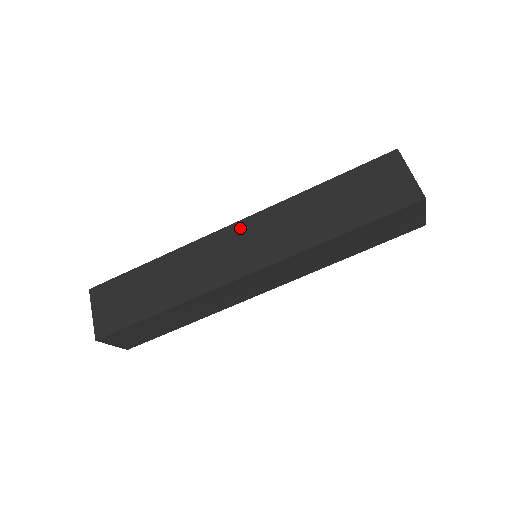
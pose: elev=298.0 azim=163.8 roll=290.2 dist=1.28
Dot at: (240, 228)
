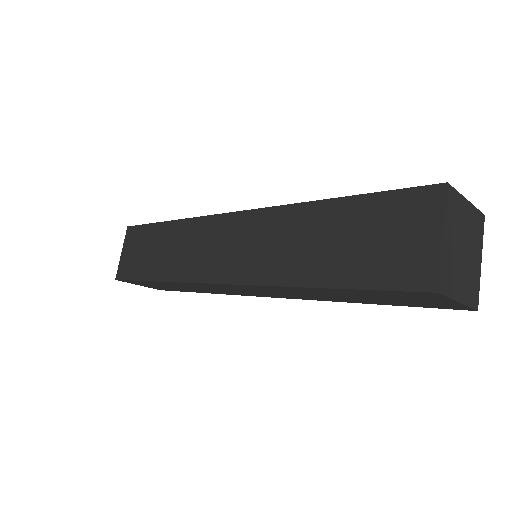
Dot at: (235, 221)
